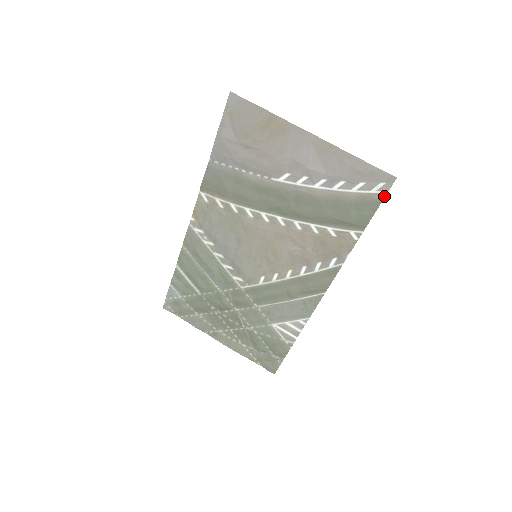
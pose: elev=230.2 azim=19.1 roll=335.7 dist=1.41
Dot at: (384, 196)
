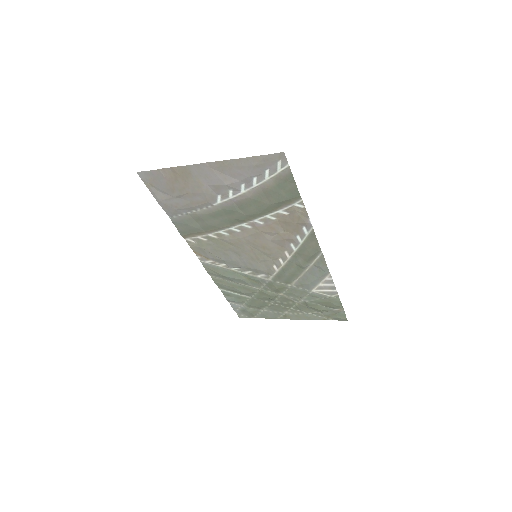
Dot at: (289, 169)
